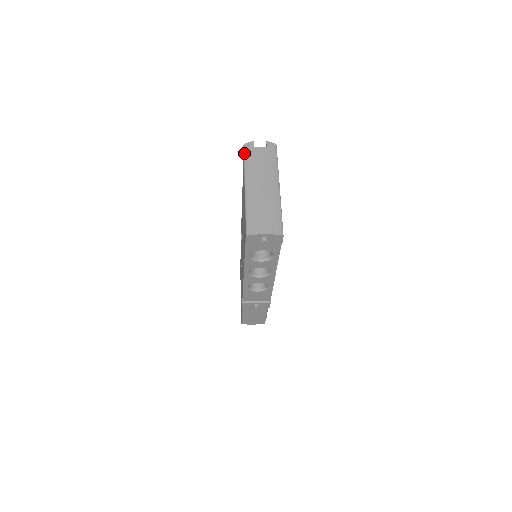
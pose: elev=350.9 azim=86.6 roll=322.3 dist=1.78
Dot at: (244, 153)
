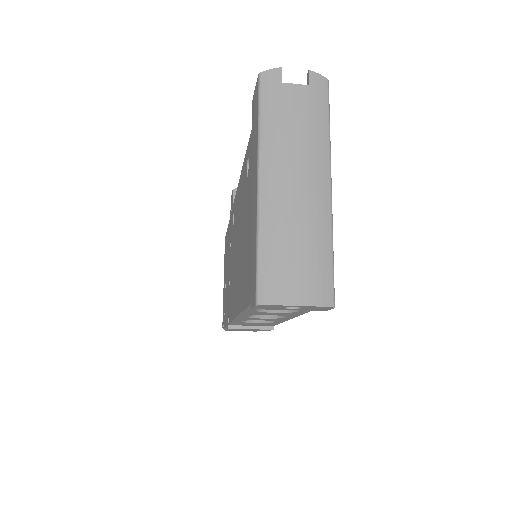
Dot at: (259, 95)
